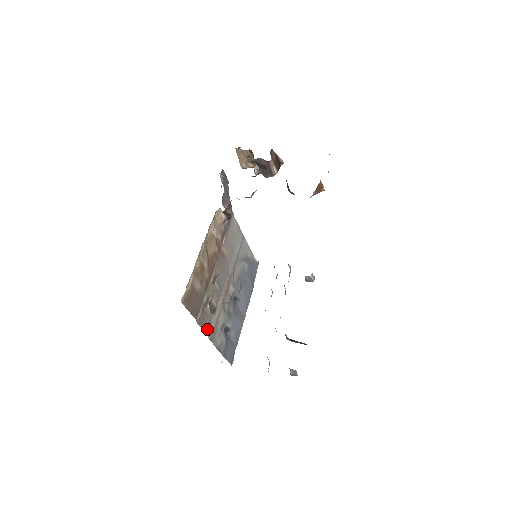
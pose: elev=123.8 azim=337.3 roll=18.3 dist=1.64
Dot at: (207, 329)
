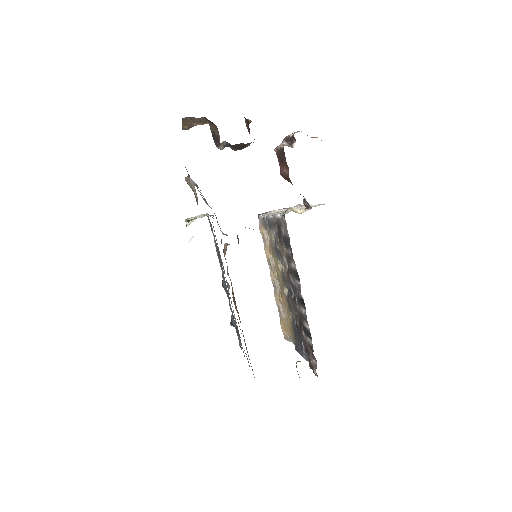
Dot at: (246, 356)
